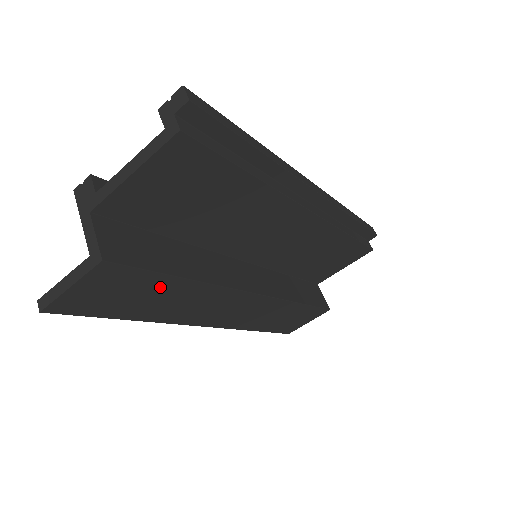
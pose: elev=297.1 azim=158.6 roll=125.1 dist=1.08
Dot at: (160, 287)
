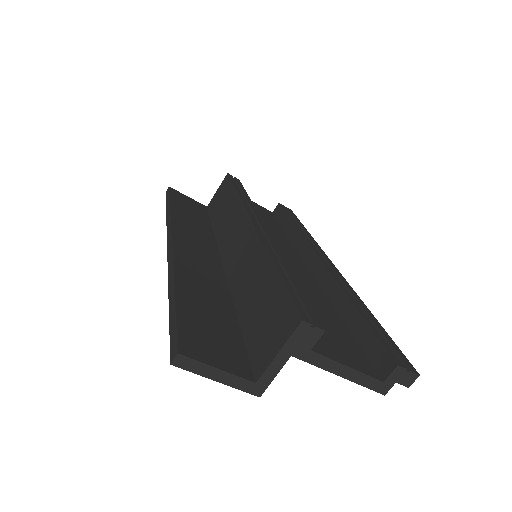
Dot at: occluded
